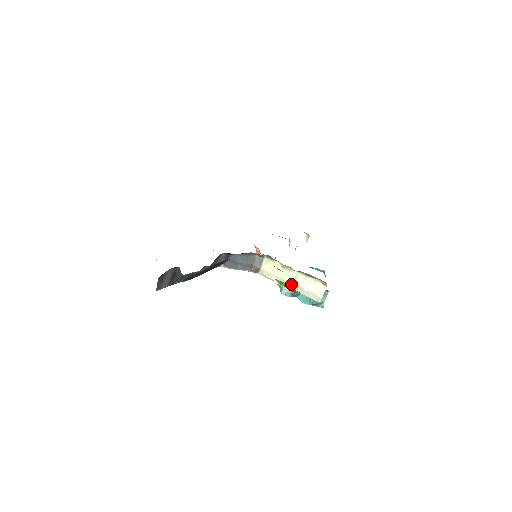
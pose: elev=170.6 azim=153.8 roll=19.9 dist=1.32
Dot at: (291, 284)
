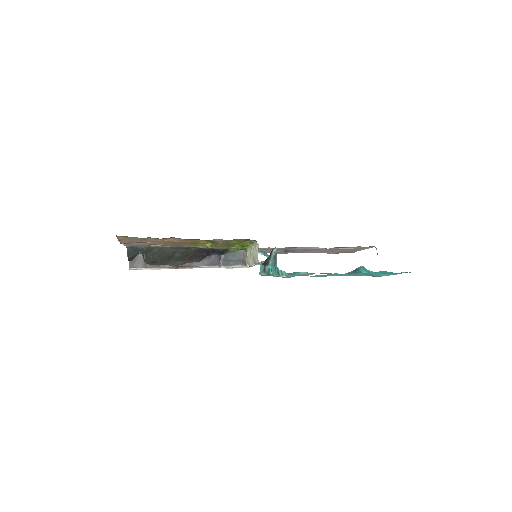
Dot at: (252, 259)
